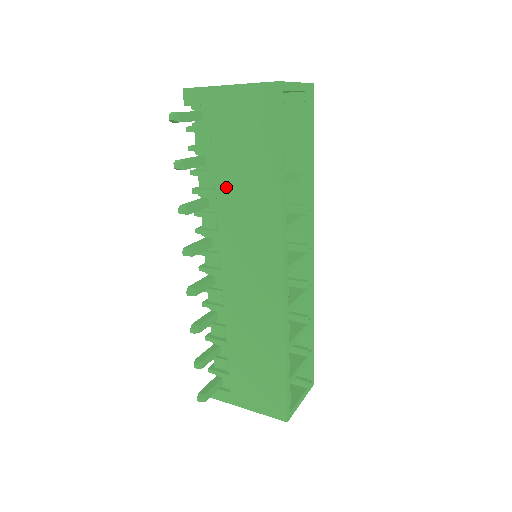
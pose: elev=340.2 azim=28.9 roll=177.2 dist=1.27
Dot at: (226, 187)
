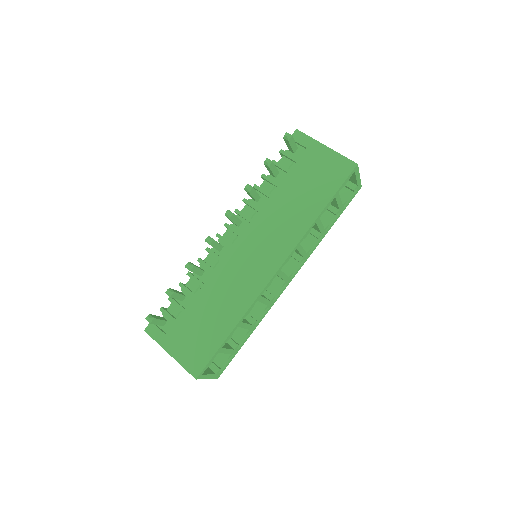
Dot at: (280, 197)
